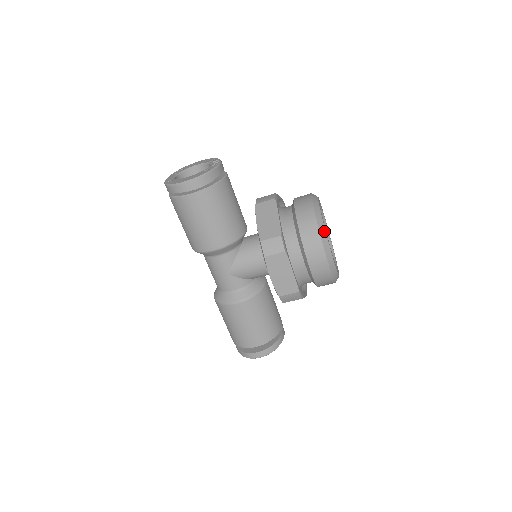
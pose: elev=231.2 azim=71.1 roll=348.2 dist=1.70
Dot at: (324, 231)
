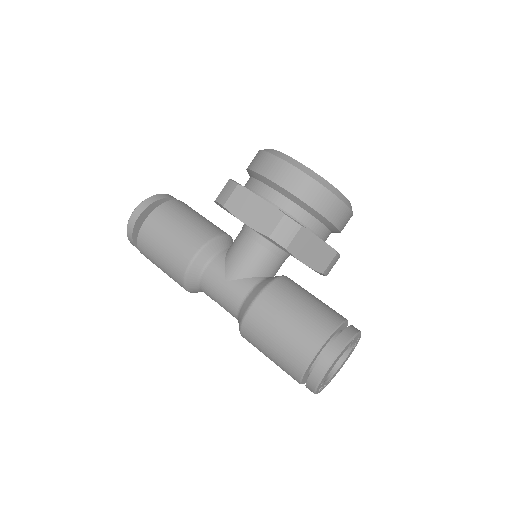
Dot at: (273, 150)
